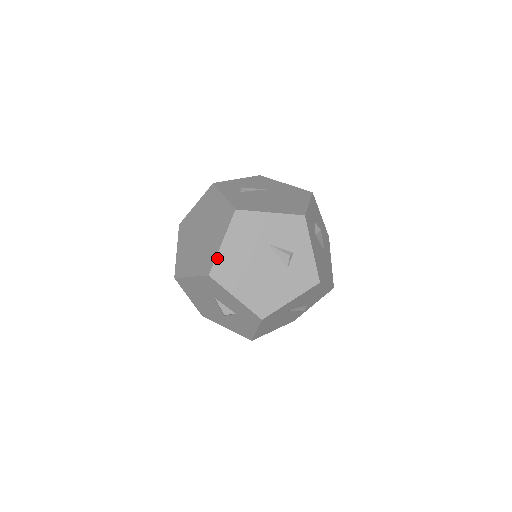
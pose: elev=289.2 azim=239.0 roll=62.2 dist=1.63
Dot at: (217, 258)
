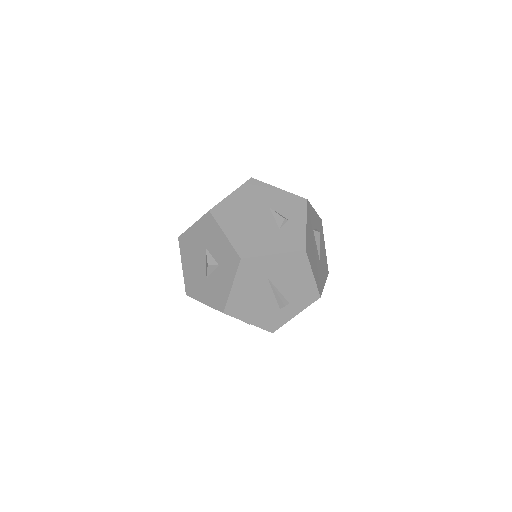
Dot at: (222, 202)
